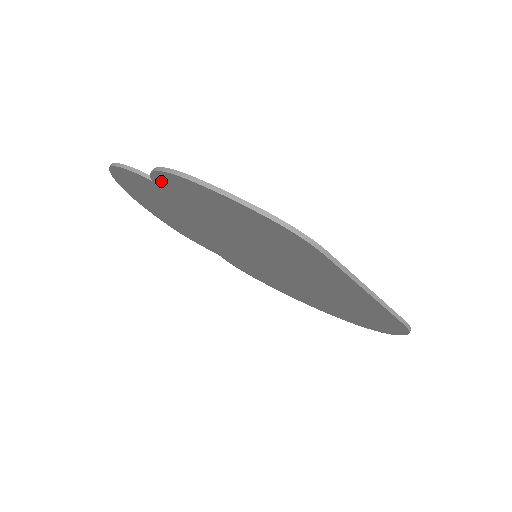
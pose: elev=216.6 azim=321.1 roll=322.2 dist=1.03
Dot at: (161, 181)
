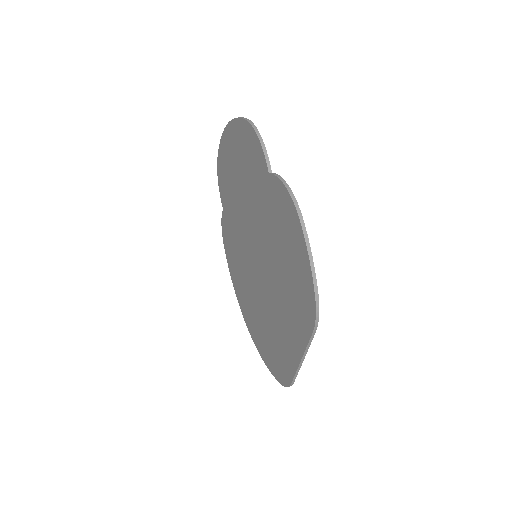
Dot at: (276, 186)
